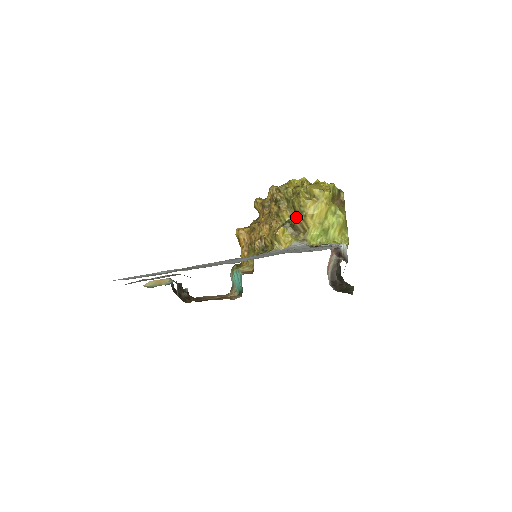
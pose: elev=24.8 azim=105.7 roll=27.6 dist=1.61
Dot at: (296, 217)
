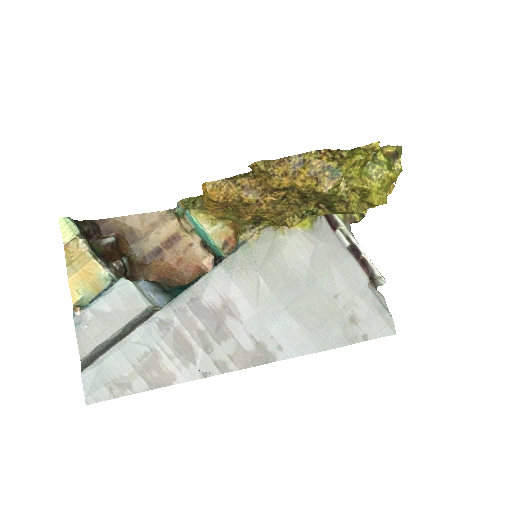
Dot at: (326, 211)
